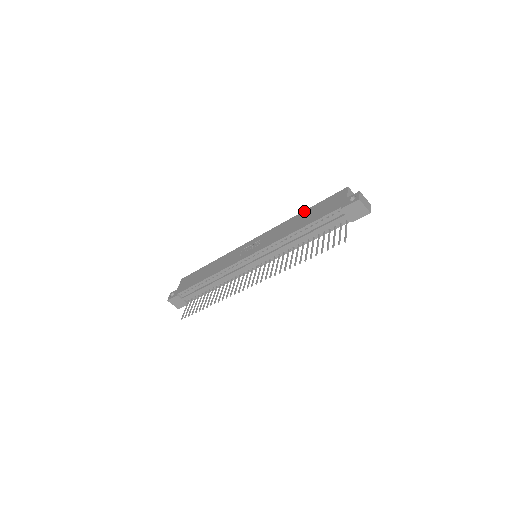
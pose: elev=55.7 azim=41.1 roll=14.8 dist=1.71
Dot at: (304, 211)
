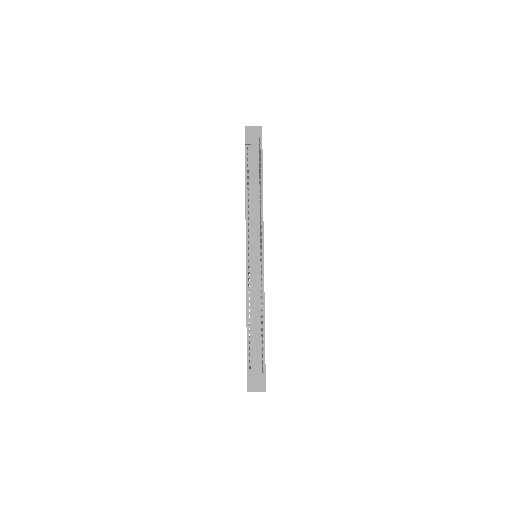
Dot at: occluded
